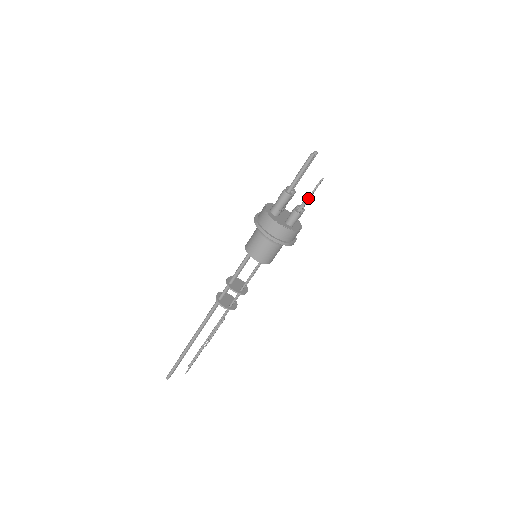
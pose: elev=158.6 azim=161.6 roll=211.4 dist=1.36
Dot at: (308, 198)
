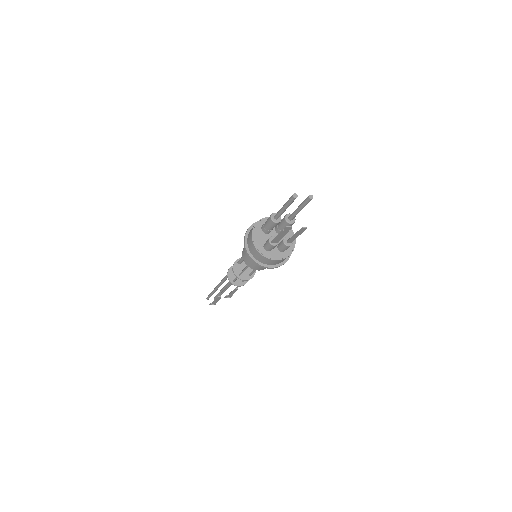
Dot at: (278, 234)
